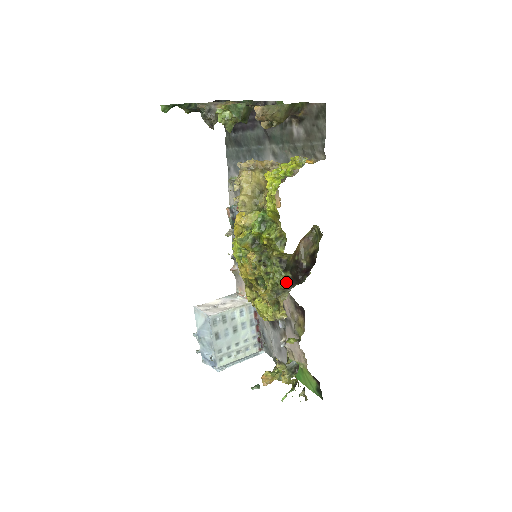
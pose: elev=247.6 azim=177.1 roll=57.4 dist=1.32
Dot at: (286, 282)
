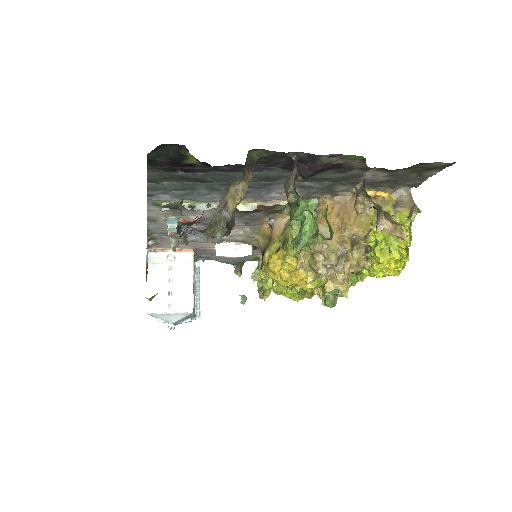
Dot at: occluded
